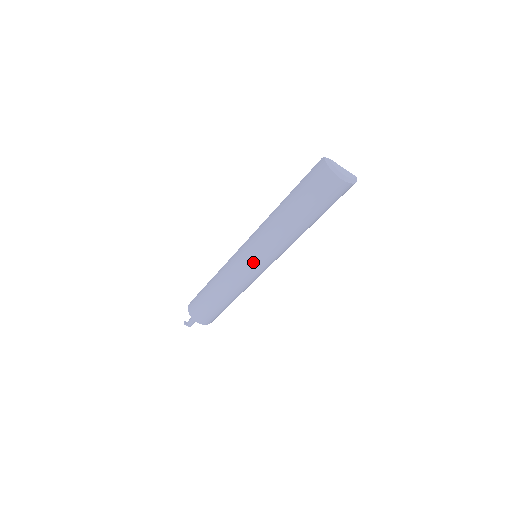
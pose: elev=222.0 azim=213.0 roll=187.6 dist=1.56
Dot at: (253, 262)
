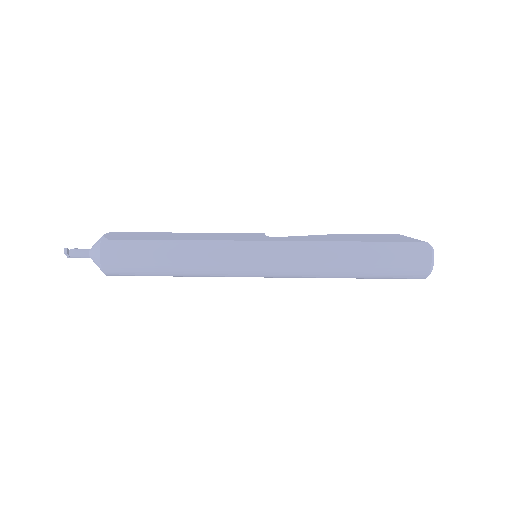
Dot at: (262, 270)
